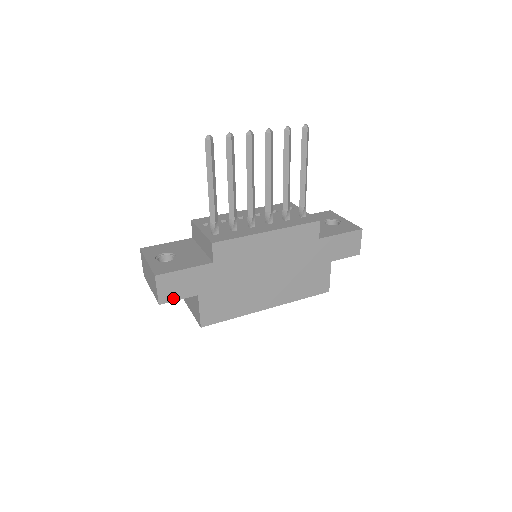
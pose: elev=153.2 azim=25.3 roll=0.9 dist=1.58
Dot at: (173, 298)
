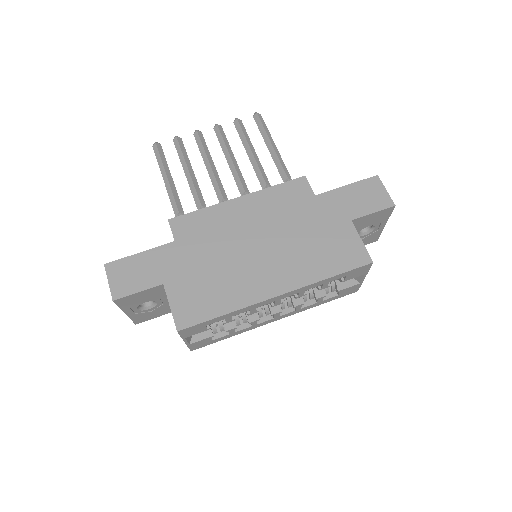
Dot at: (130, 291)
